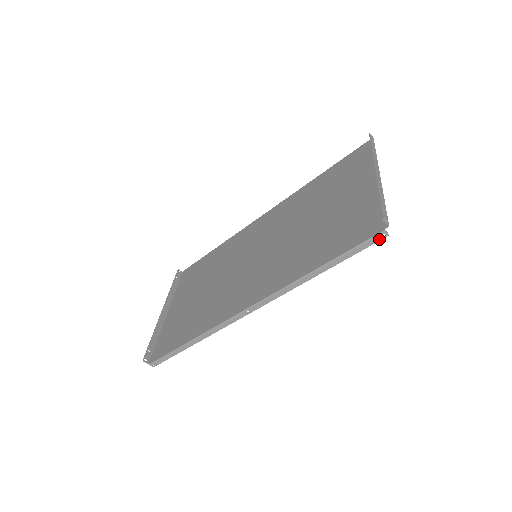
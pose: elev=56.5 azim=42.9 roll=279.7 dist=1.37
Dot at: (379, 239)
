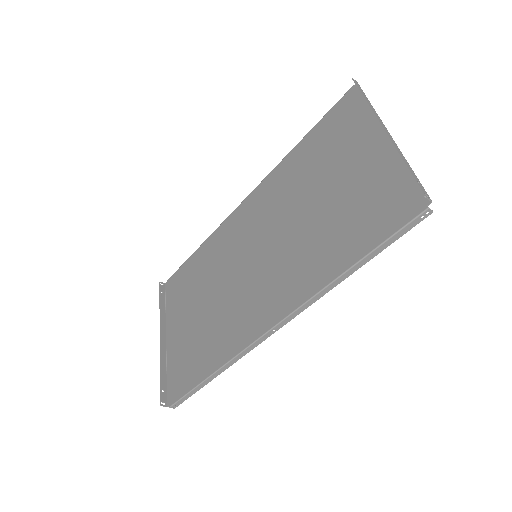
Dot at: (422, 219)
